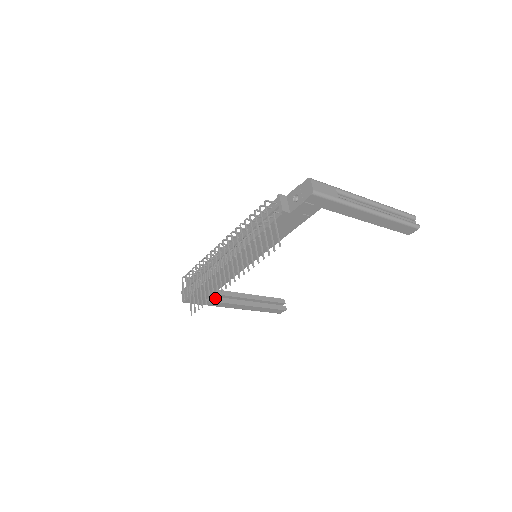
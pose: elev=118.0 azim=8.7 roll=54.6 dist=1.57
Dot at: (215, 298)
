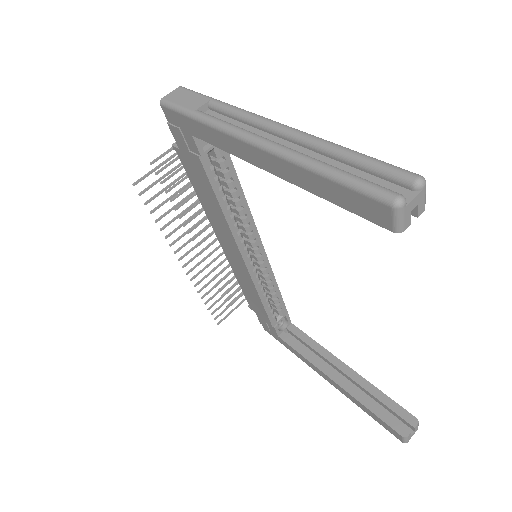
Dot at: (294, 342)
